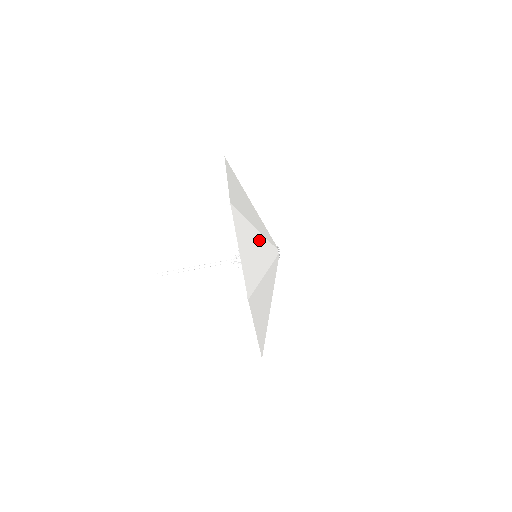
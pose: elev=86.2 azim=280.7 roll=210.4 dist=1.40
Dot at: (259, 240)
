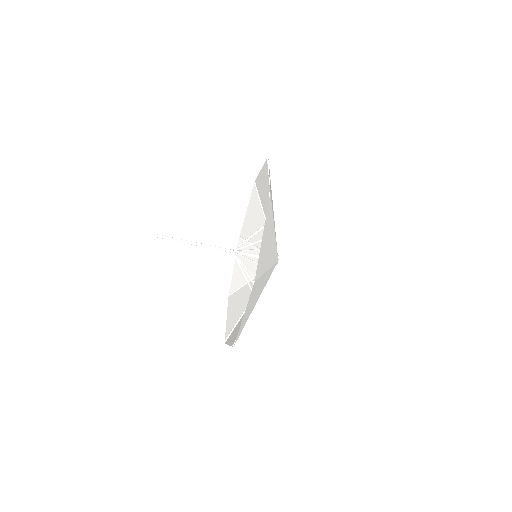
Dot at: (265, 278)
